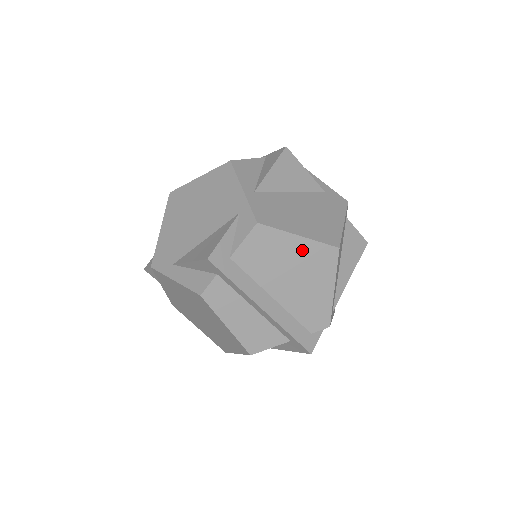
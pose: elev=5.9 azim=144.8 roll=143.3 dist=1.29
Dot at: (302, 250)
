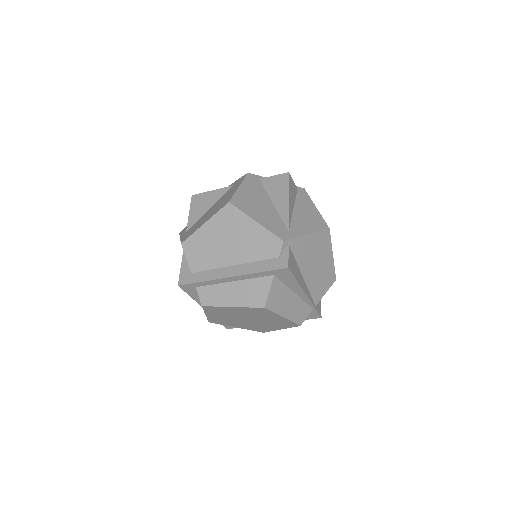
Dot at: (214, 227)
